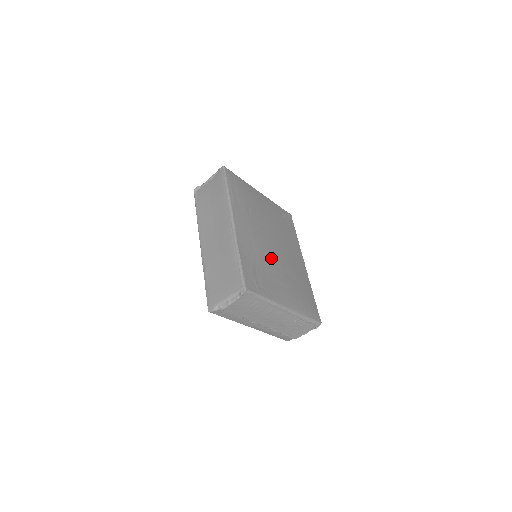
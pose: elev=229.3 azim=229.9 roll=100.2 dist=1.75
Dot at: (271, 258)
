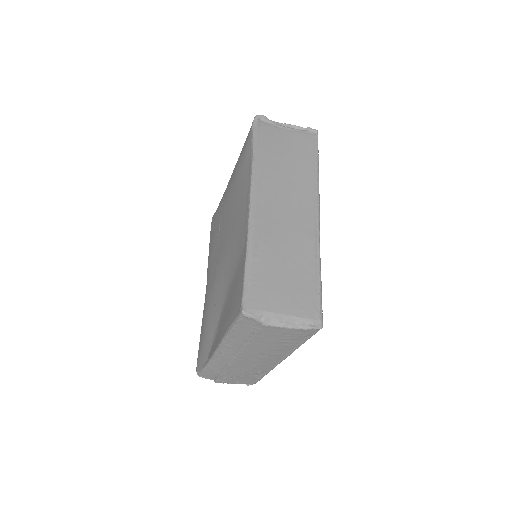
Dot at: occluded
